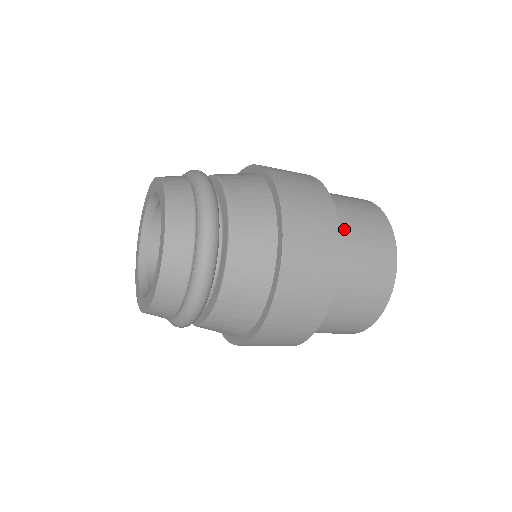
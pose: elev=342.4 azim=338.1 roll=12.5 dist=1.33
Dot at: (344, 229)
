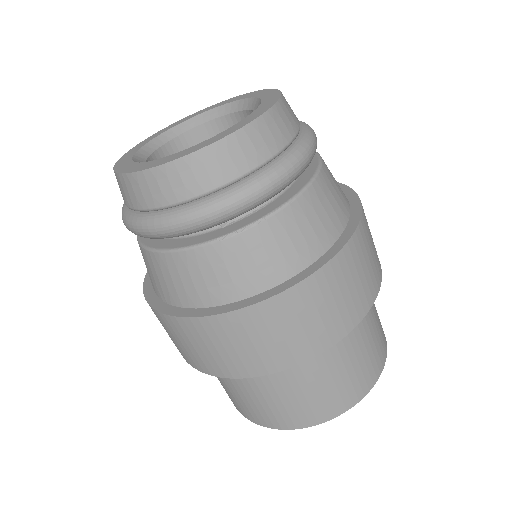
Dot at: occluded
